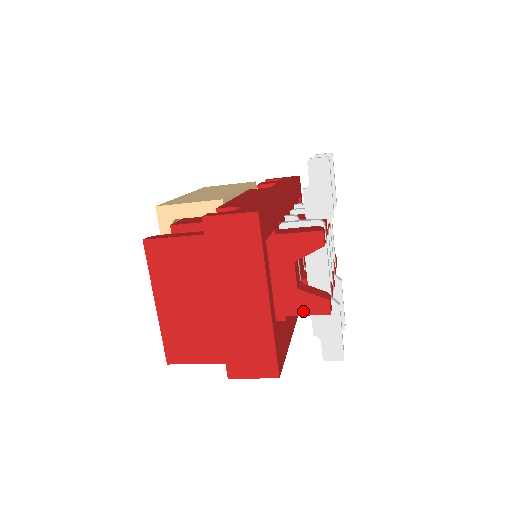
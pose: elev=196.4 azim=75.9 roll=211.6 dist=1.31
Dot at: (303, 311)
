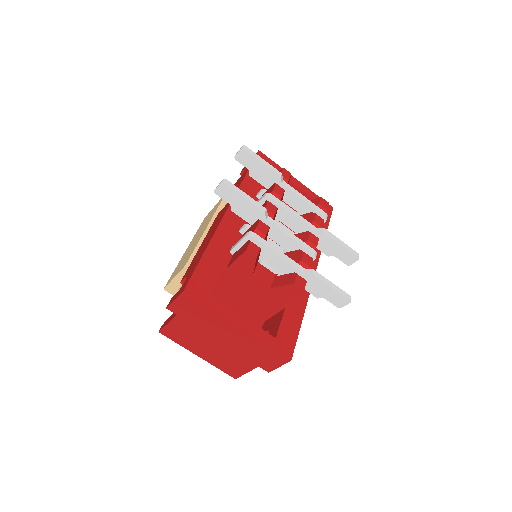
Dot at: (287, 298)
